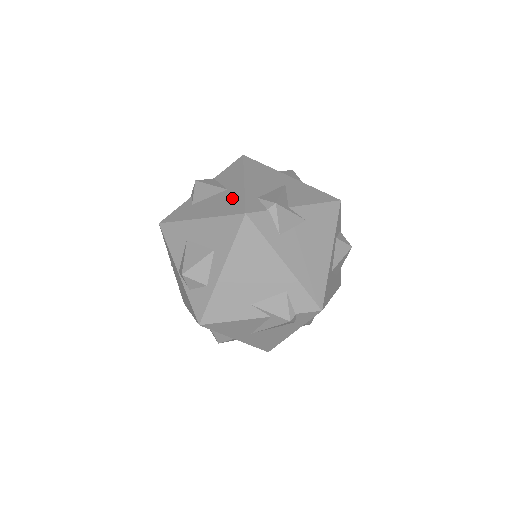
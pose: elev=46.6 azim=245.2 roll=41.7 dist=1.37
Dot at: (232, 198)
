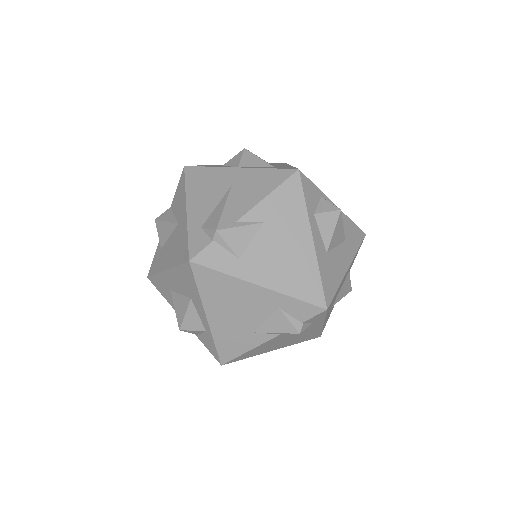
Dot at: (181, 238)
